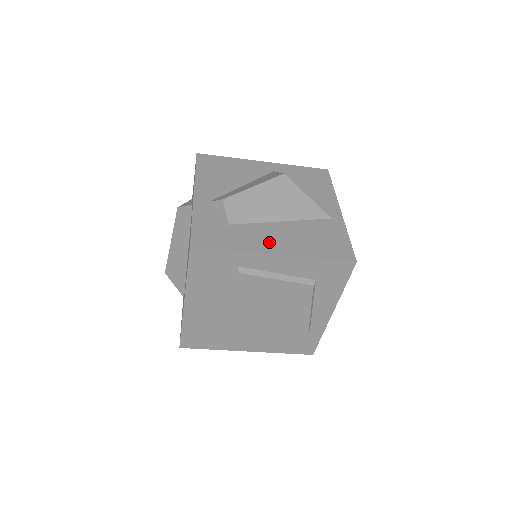
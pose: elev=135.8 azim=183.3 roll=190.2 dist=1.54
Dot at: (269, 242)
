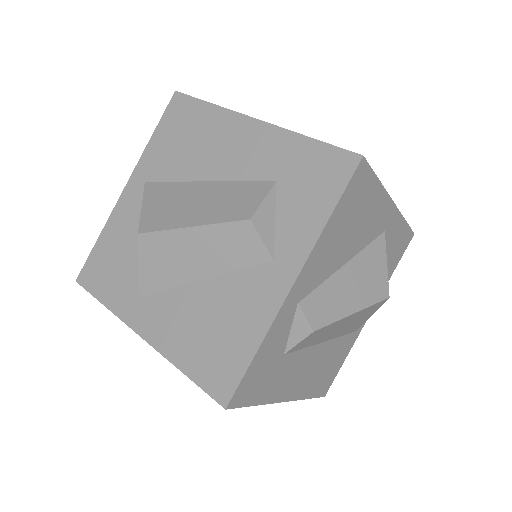
Dot at: (294, 382)
